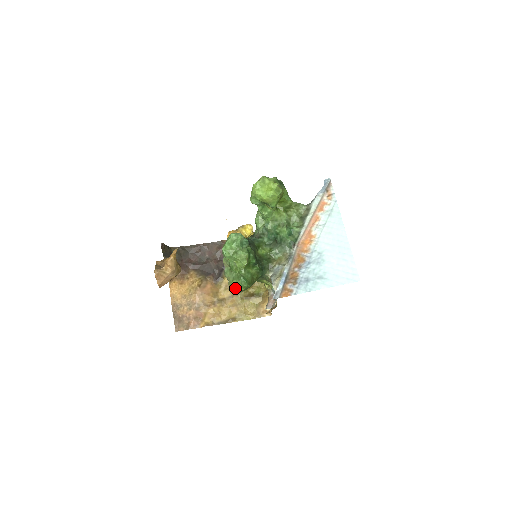
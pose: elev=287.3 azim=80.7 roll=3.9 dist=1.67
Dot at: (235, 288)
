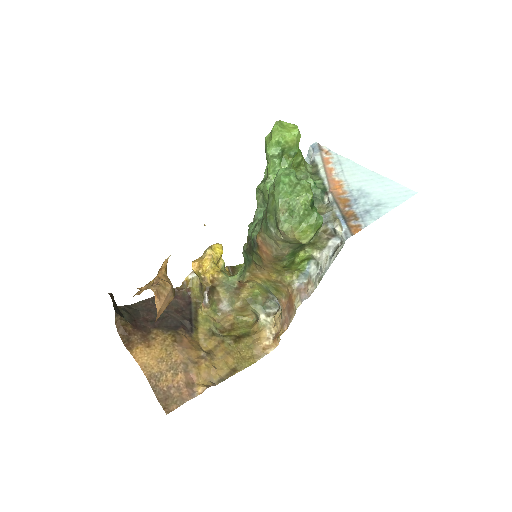
Dot at: (304, 235)
